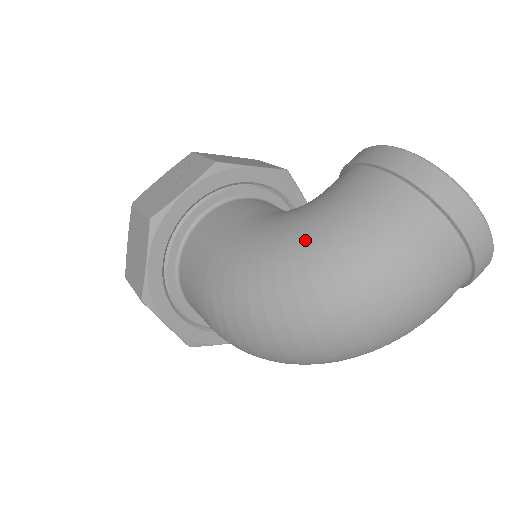
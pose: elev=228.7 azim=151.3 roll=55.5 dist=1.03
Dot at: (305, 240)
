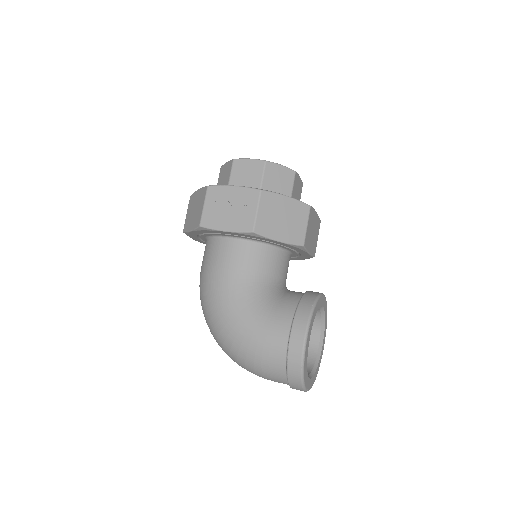
Dot at: (235, 330)
